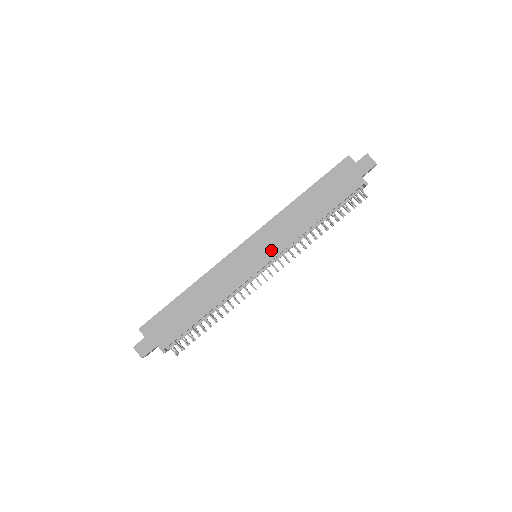
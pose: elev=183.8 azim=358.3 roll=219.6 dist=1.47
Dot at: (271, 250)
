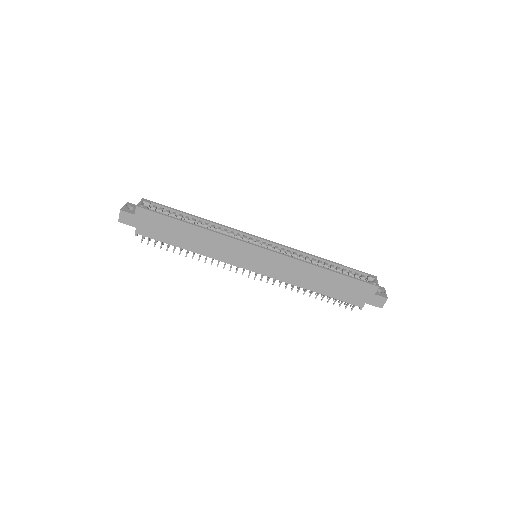
Dot at: (267, 269)
